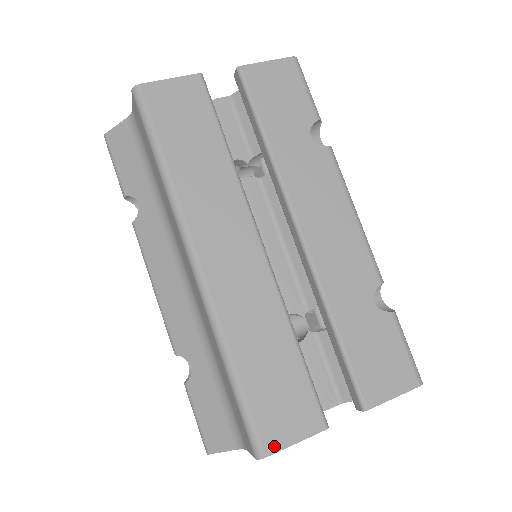
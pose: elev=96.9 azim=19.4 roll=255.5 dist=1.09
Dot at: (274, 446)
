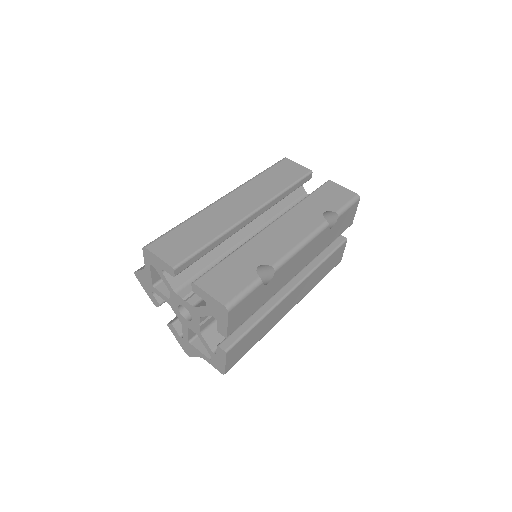
Dot at: (153, 249)
